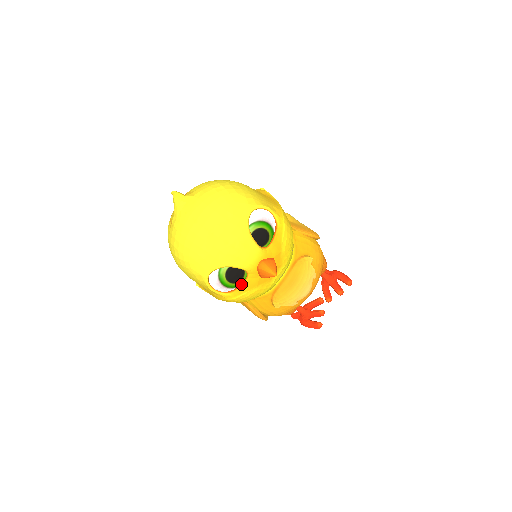
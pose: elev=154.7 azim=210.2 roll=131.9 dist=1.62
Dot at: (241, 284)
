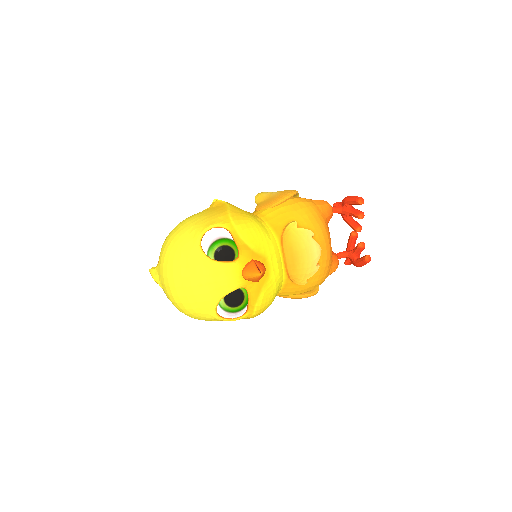
Dot at: (248, 300)
